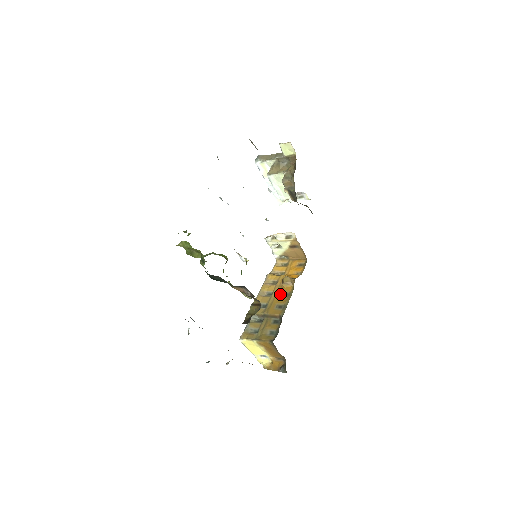
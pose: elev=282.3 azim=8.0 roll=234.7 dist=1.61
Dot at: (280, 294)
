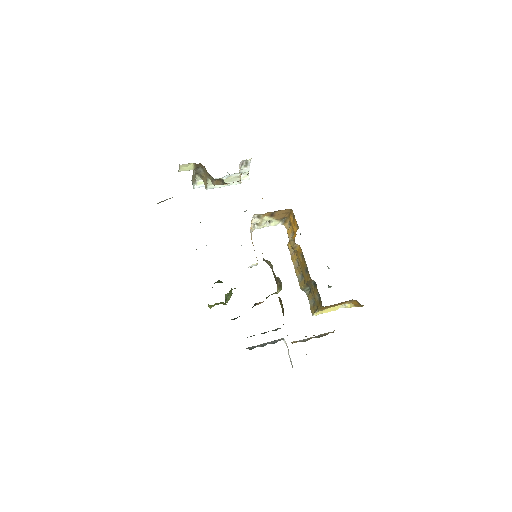
Dot at: (300, 258)
